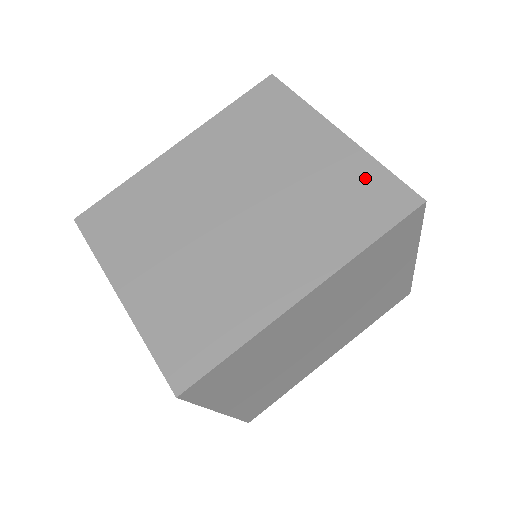
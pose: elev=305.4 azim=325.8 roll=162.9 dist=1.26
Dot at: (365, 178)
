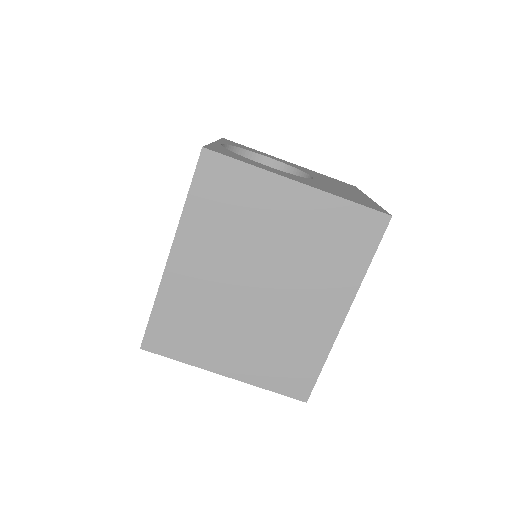
Dot at: (342, 217)
